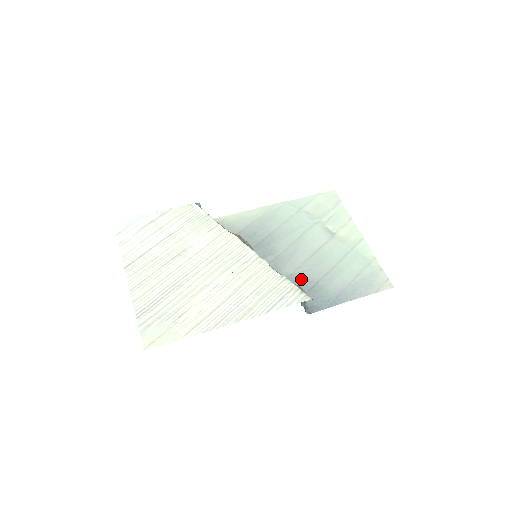
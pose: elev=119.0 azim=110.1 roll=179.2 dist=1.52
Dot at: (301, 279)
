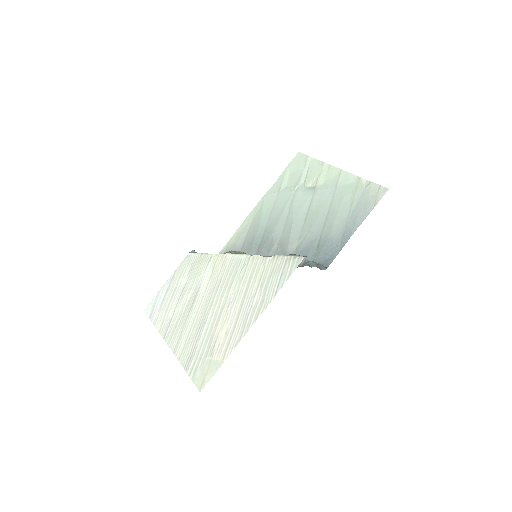
Dot at: (306, 246)
